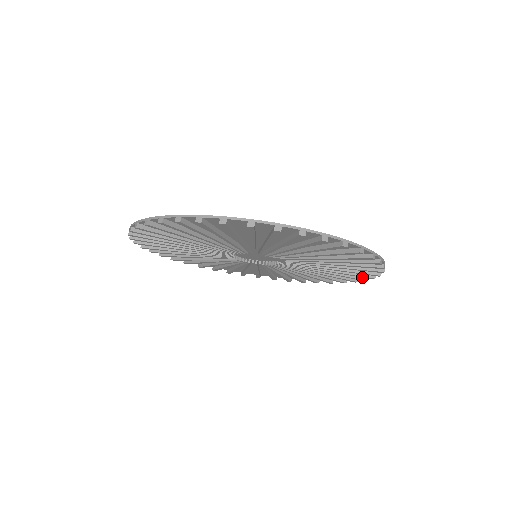
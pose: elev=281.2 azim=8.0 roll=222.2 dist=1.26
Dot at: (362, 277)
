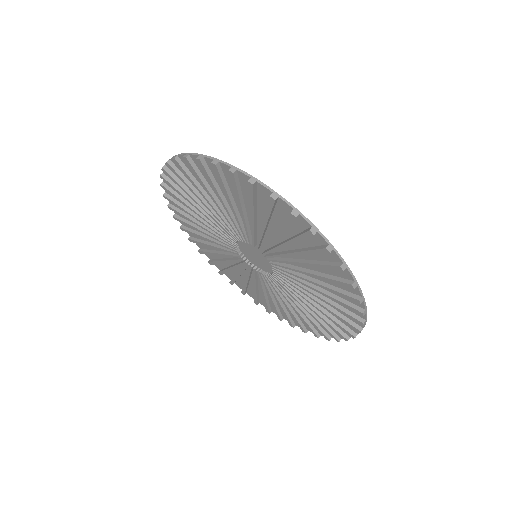
Dot at: (348, 298)
